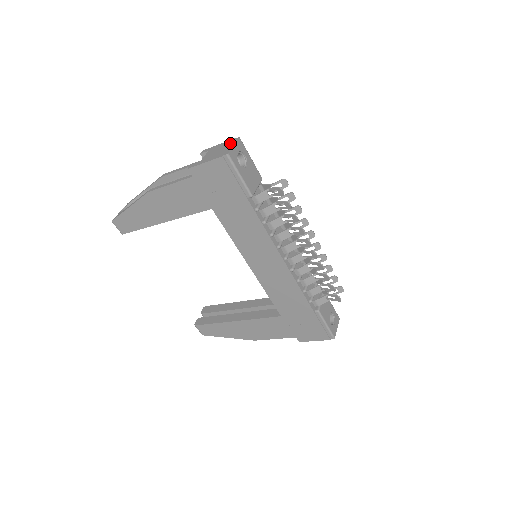
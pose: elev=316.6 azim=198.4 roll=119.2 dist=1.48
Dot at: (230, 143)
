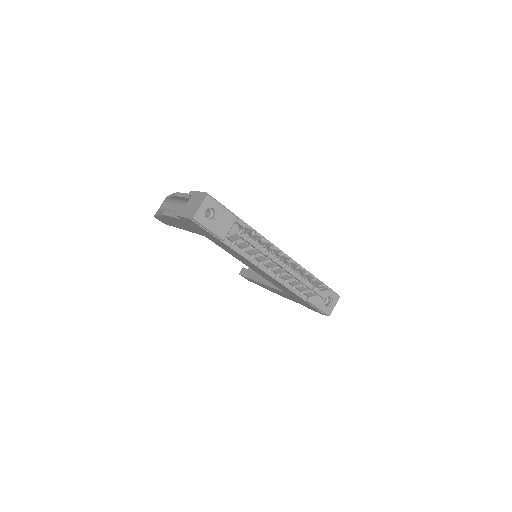
Dot at: (200, 199)
